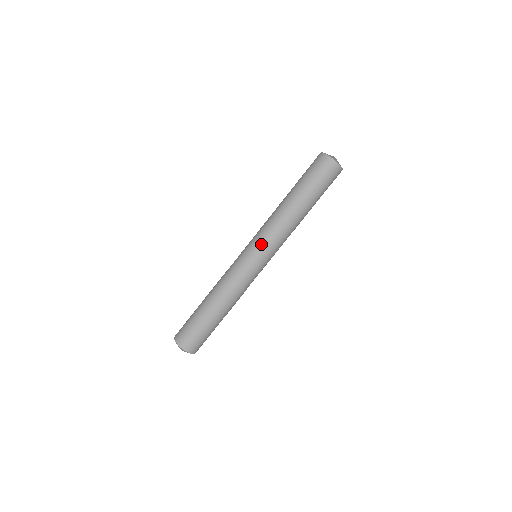
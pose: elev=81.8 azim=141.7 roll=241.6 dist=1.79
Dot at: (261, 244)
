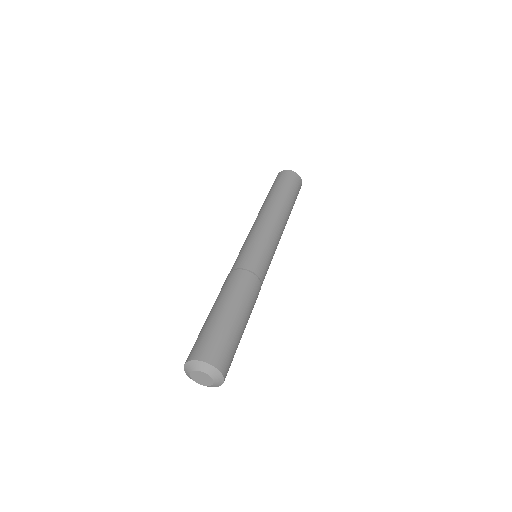
Dot at: (252, 234)
